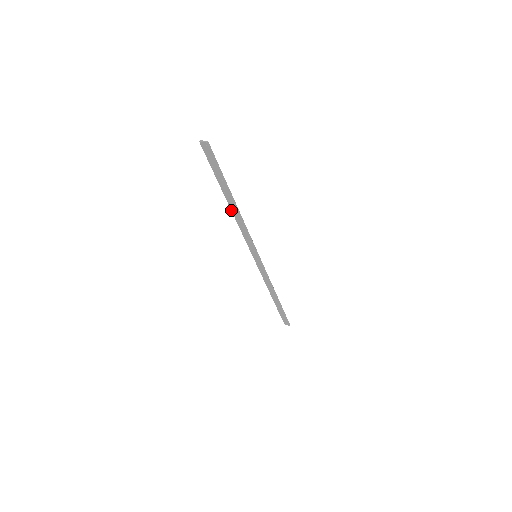
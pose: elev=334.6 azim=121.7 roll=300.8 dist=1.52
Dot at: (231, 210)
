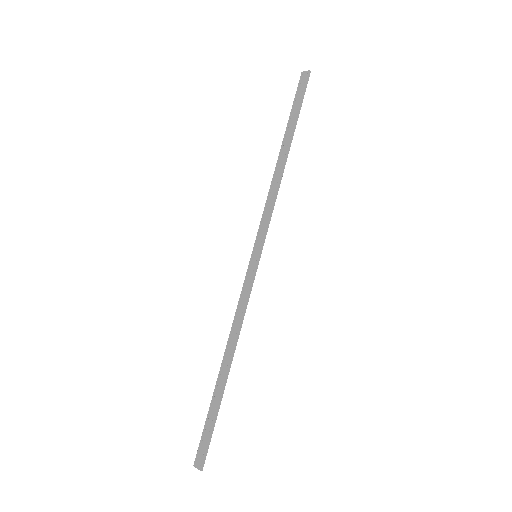
Dot at: (276, 166)
